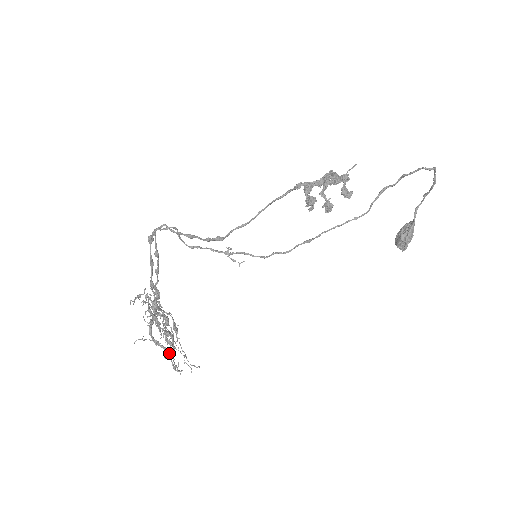
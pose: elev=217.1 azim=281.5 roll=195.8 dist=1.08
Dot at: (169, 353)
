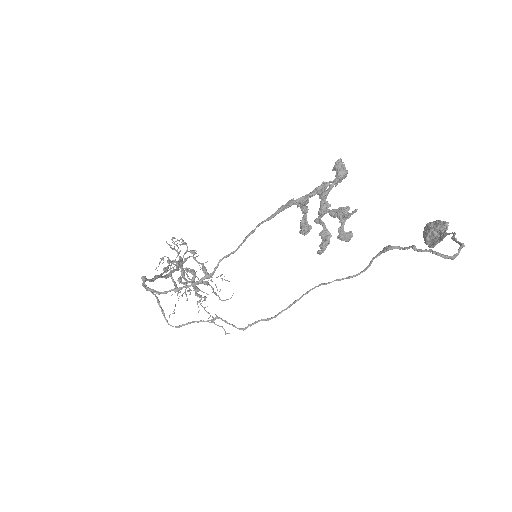
Dot at: (205, 284)
